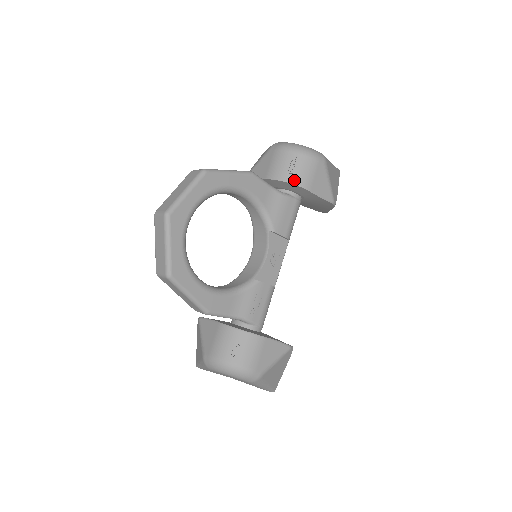
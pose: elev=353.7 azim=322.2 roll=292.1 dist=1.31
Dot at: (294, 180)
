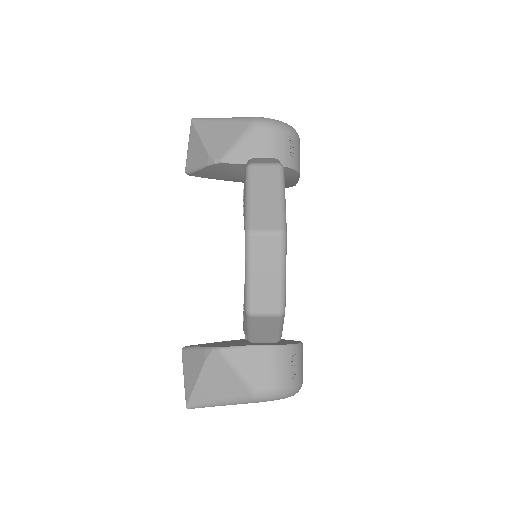
Dot at: (295, 165)
